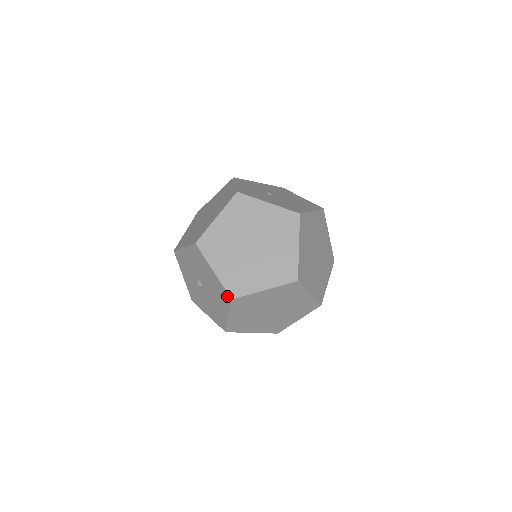
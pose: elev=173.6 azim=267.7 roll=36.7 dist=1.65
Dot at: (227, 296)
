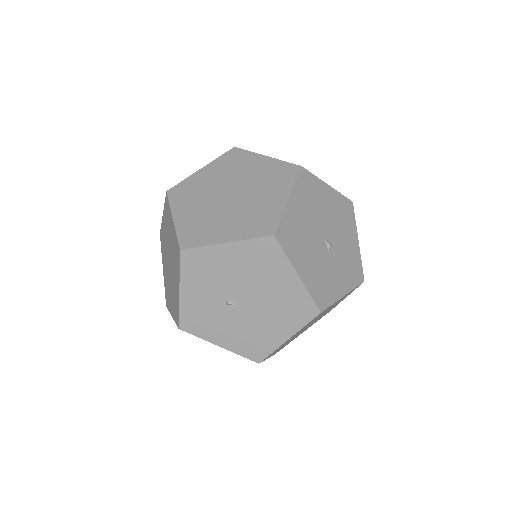
Dot at: occluded
